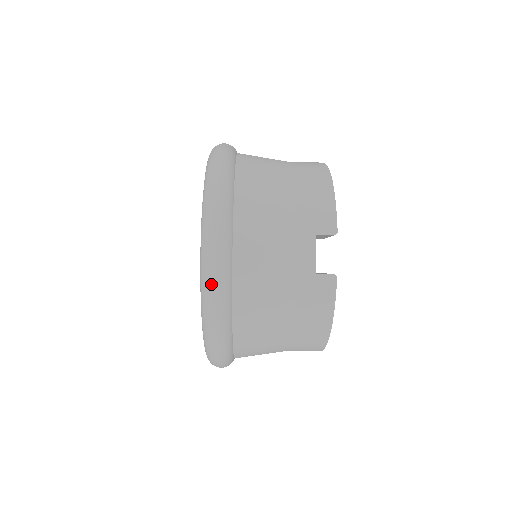
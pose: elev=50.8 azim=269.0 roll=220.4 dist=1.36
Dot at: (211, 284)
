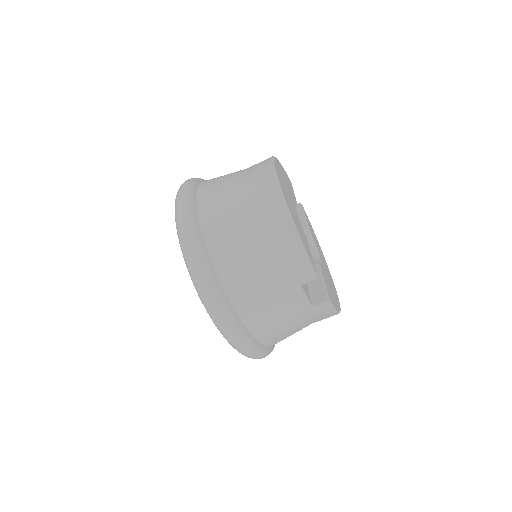
Dot at: (242, 351)
